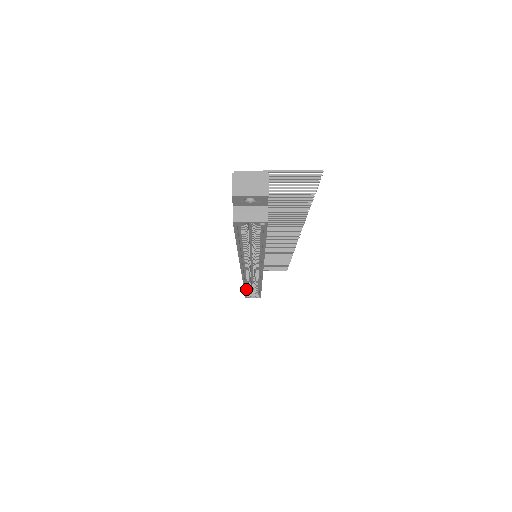
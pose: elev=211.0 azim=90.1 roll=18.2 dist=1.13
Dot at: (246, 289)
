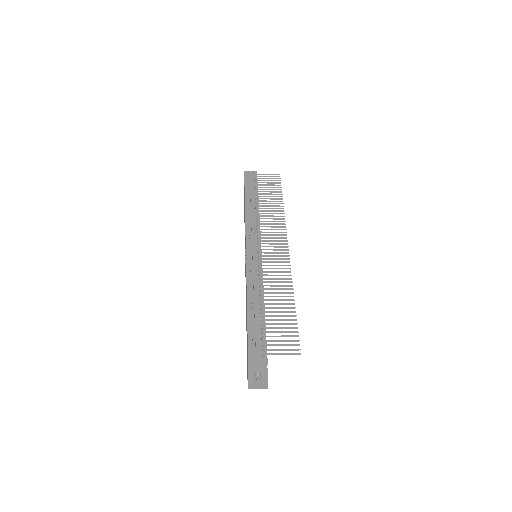
Dot at: occluded
